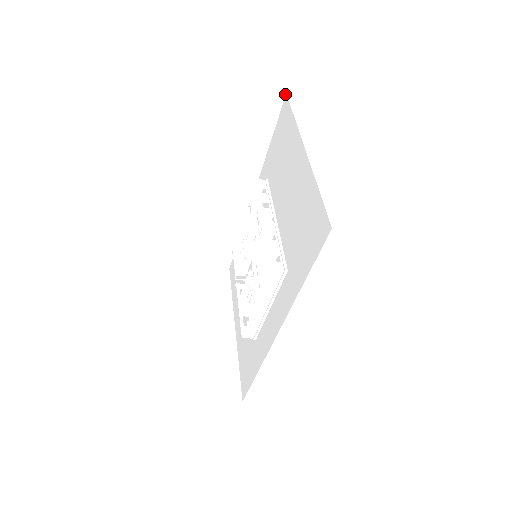
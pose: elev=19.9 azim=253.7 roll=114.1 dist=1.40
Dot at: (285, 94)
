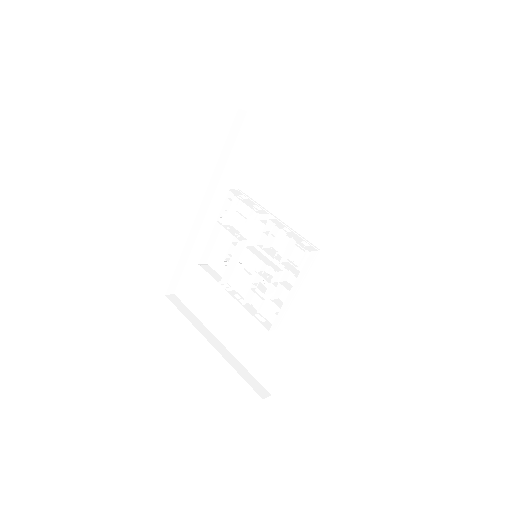
Dot at: (246, 112)
